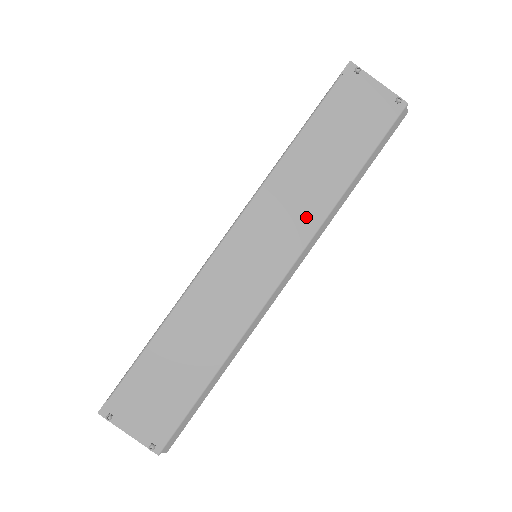
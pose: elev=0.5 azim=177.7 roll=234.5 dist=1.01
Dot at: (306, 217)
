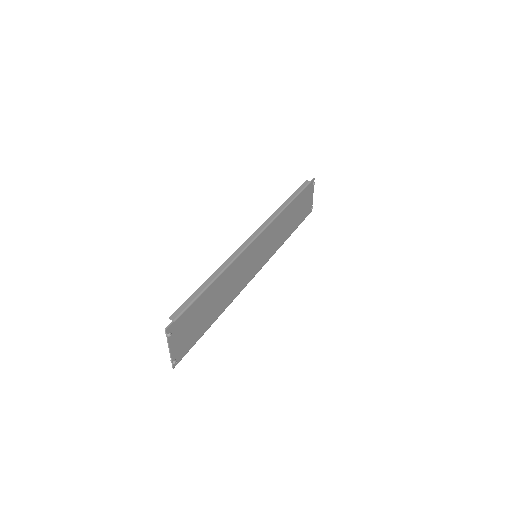
Dot at: (275, 245)
